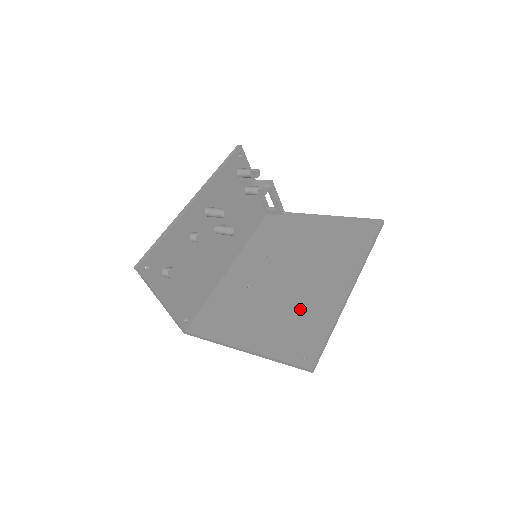
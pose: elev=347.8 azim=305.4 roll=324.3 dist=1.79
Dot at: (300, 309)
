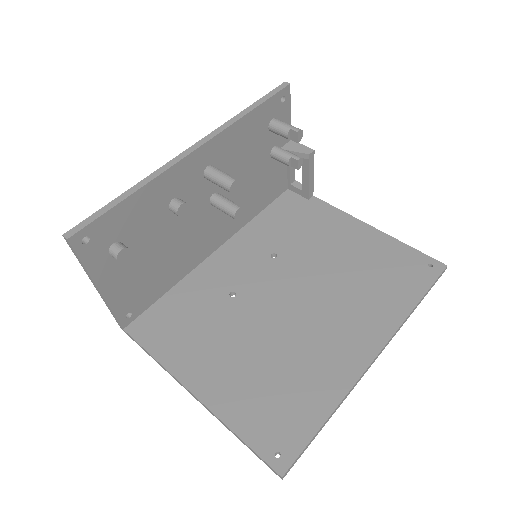
Dot at: (293, 363)
